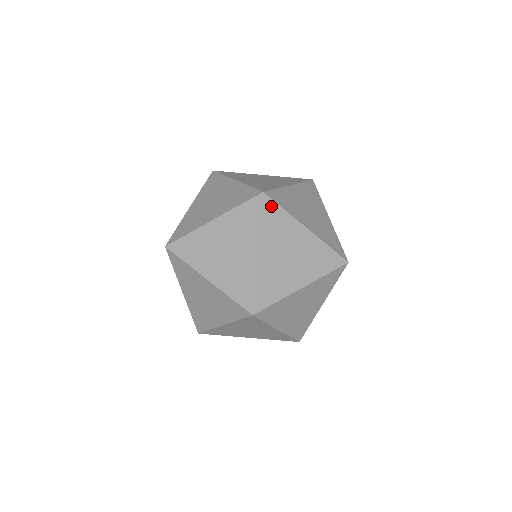
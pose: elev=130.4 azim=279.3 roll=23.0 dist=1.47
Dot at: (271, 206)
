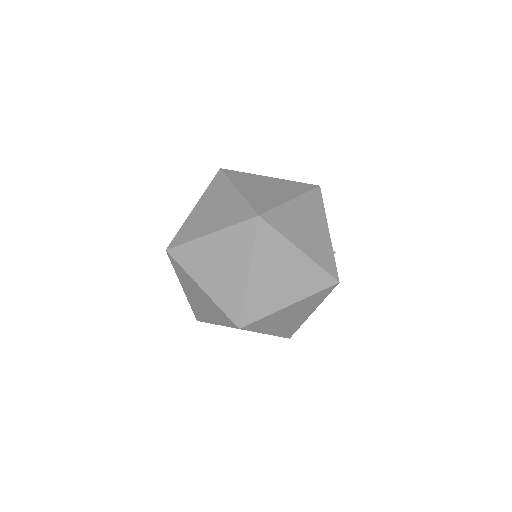
Dot at: (266, 229)
